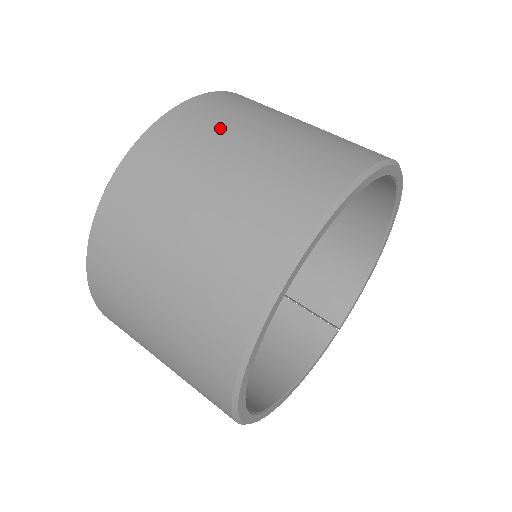
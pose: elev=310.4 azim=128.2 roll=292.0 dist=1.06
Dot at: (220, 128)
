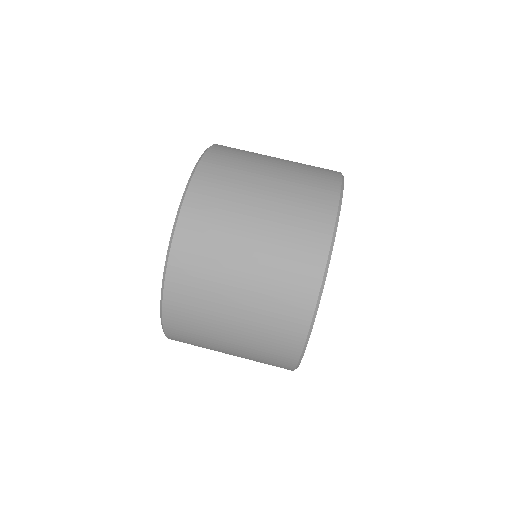
Dot at: (209, 288)
